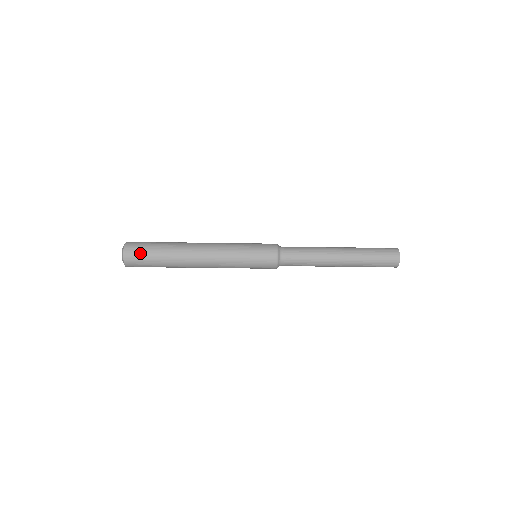
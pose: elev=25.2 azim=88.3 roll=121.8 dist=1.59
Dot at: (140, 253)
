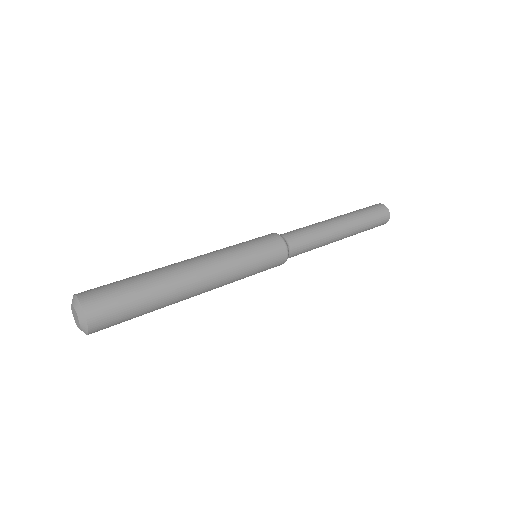
Dot at: occluded
